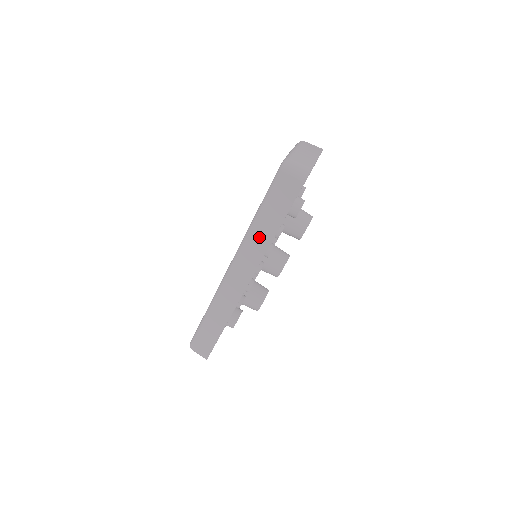
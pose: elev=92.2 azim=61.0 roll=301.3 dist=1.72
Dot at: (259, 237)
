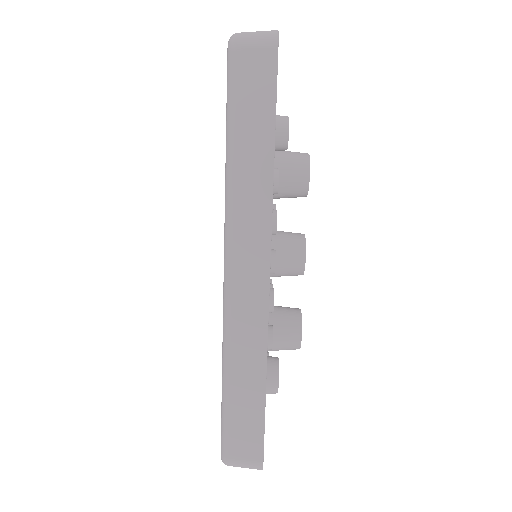
Dot at: (249, 184)
